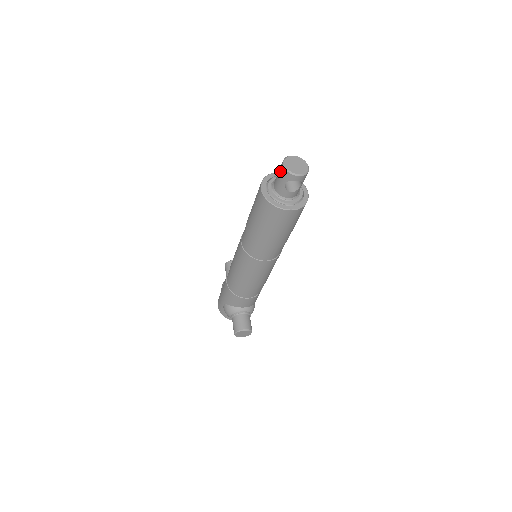
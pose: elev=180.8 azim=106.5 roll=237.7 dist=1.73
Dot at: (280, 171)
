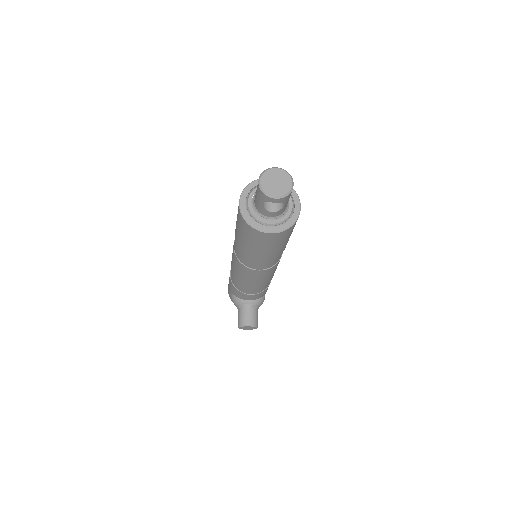
Dot at: (257, 187)
